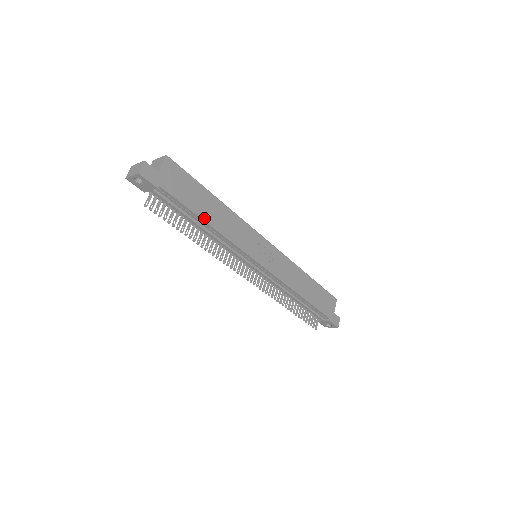
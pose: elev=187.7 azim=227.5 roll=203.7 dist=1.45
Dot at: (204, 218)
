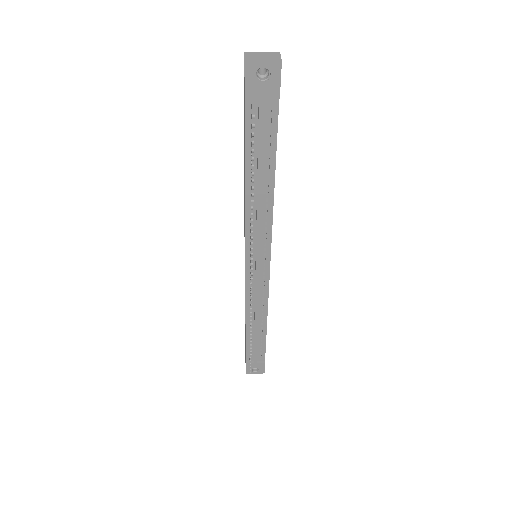
Dot at: (274, 174)
